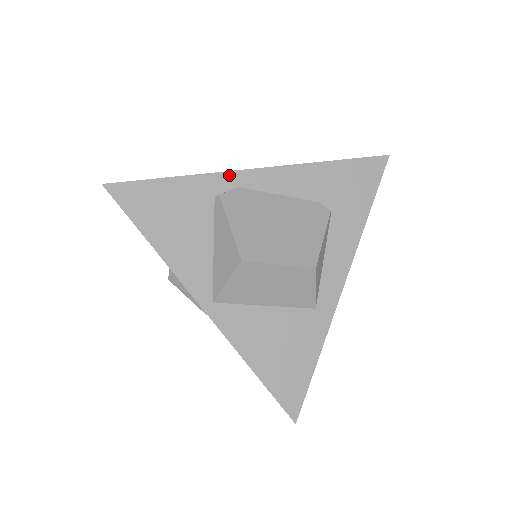
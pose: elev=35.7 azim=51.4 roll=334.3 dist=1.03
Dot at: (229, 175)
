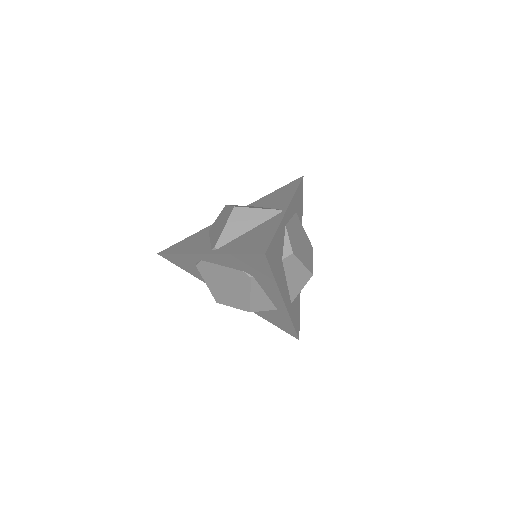
Dot at: (193, 255)
